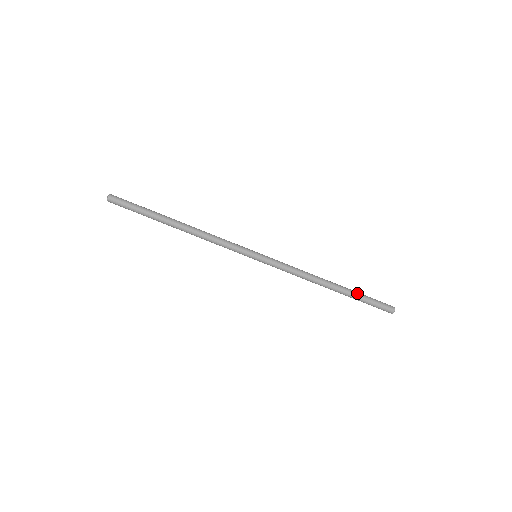
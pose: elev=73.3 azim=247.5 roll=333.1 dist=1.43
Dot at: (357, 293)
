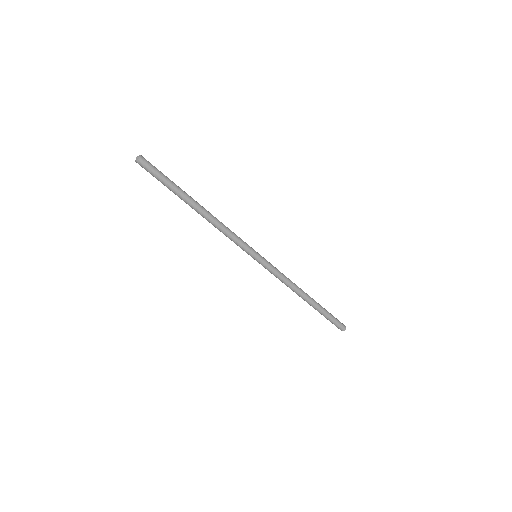
Dot at: (323, 311)
